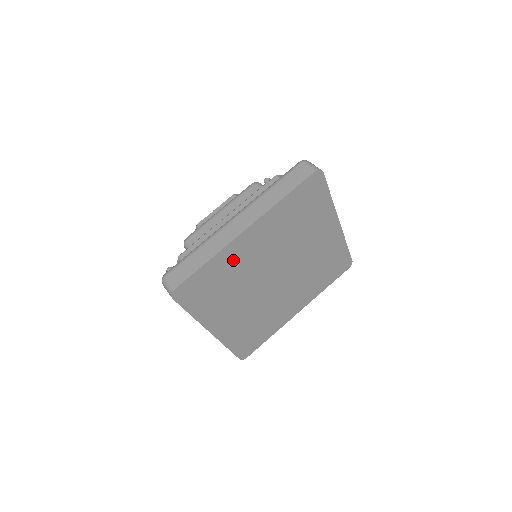
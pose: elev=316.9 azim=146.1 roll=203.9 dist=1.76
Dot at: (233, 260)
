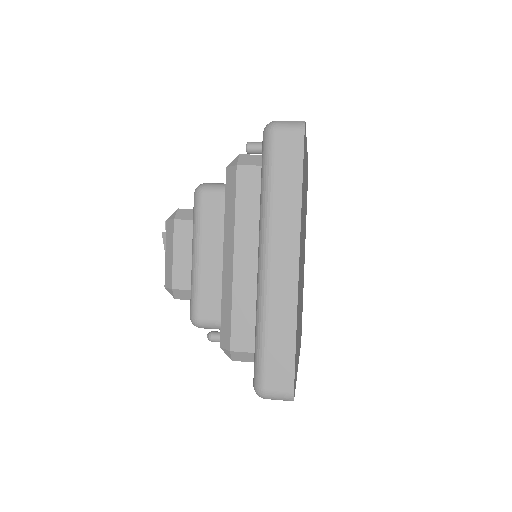
Dot at: (305, 170)
